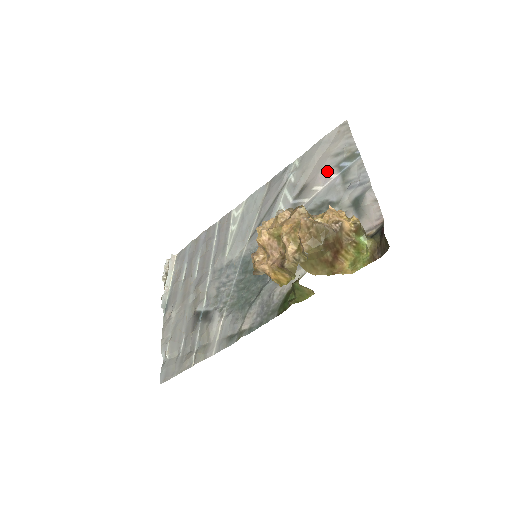
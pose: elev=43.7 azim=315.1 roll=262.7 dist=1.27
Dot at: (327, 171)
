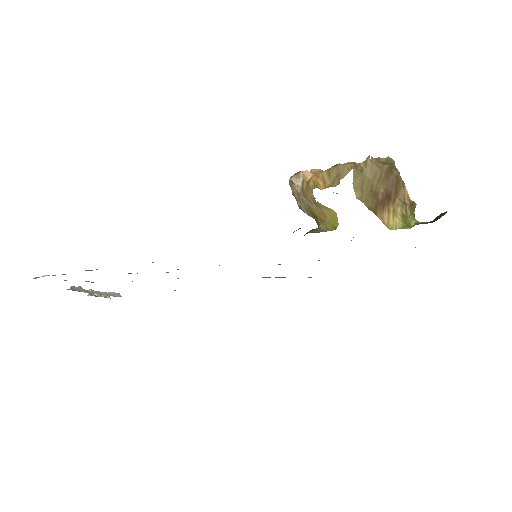
Dot at: occluded
